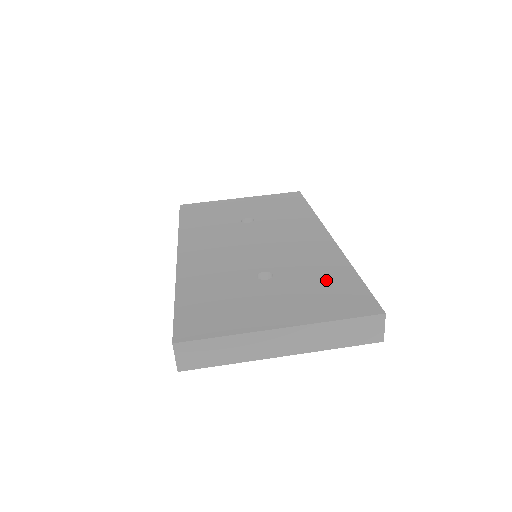
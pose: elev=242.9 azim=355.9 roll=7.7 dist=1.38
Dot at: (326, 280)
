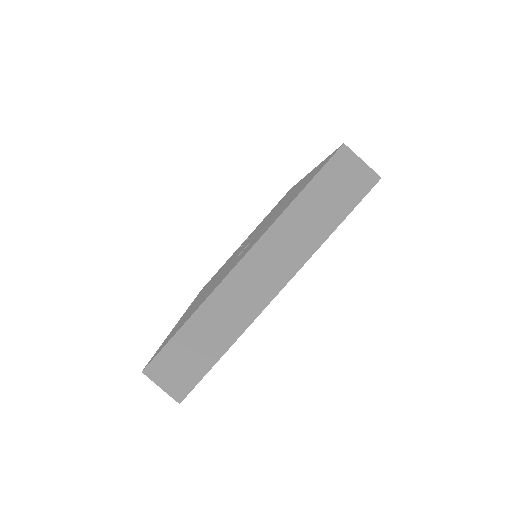
Dot at: (293, 194)
